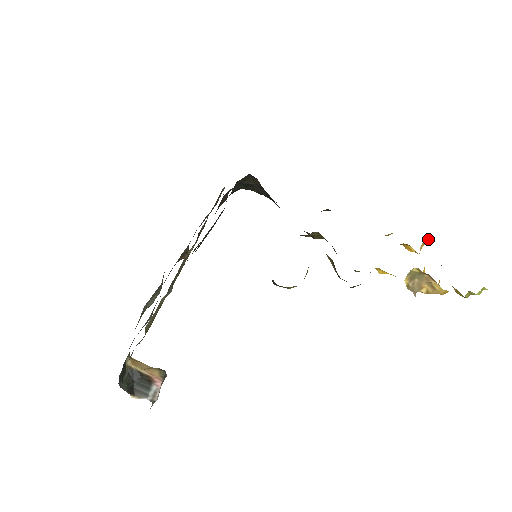
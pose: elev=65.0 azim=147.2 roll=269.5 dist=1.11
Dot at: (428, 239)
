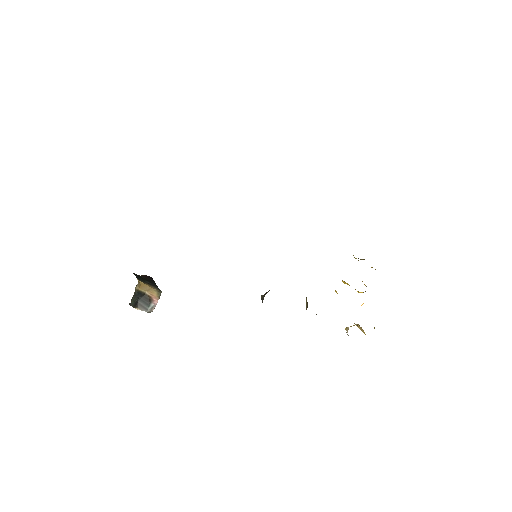
Dot at: occluded
